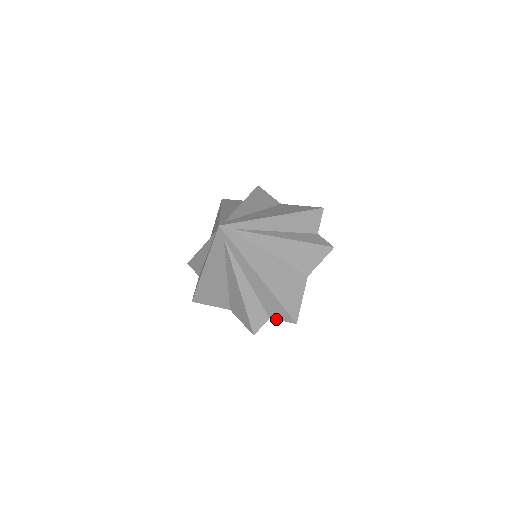
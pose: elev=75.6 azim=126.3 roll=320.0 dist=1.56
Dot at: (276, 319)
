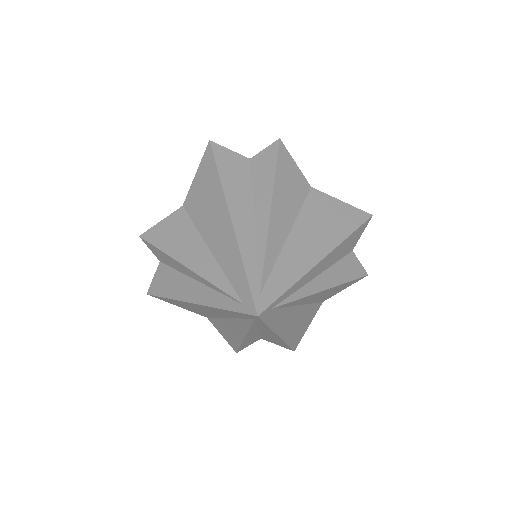
Dot at: occluded
